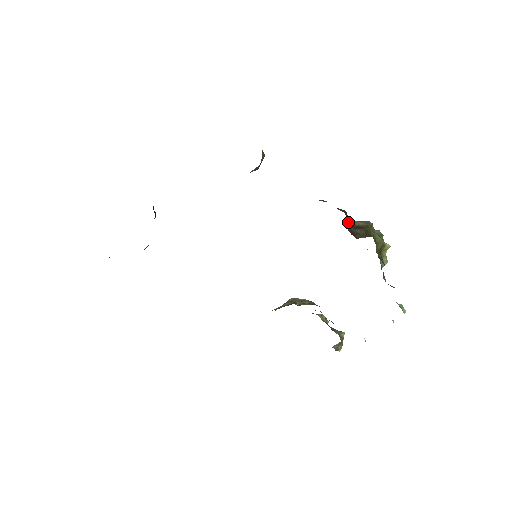
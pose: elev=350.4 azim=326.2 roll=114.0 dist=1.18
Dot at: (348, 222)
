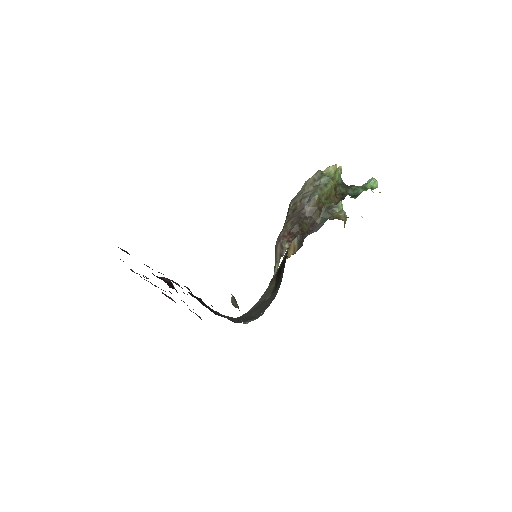
Dot at: (305, 225)
